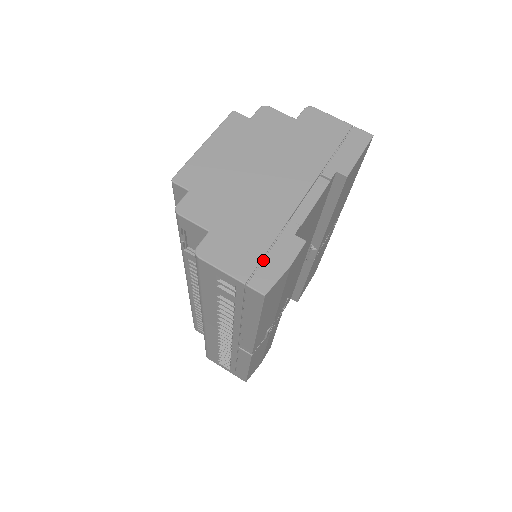
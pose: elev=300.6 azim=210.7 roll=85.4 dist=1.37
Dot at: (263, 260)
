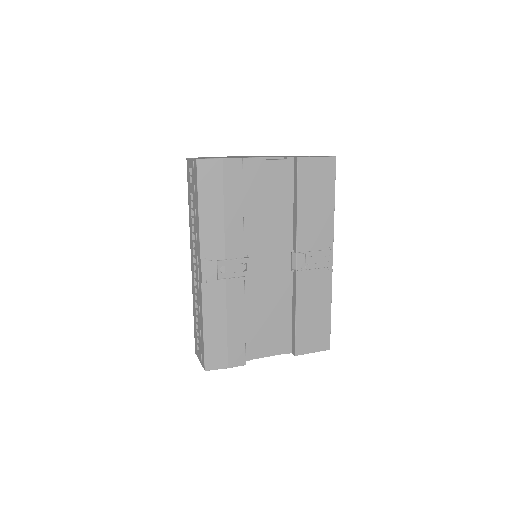
Dot at: occluded
